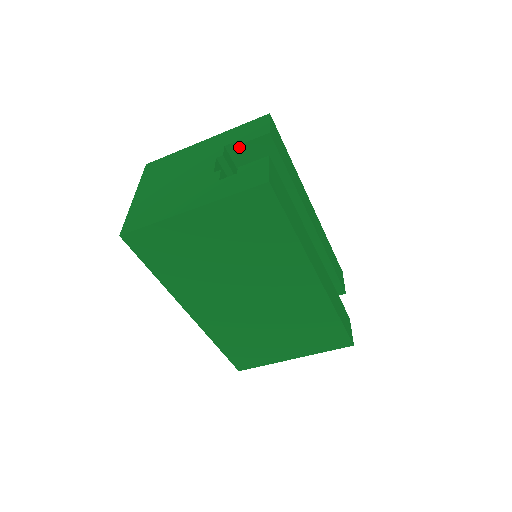
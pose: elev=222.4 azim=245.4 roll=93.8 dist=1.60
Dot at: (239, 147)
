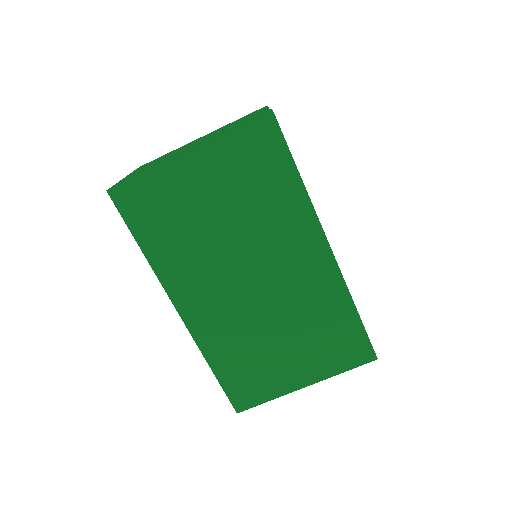
Dot at: occluded
